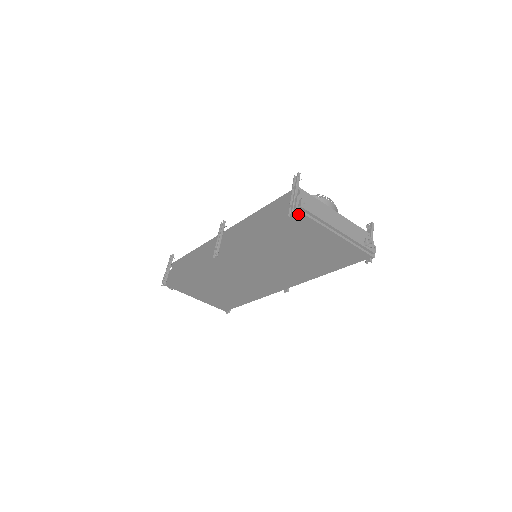
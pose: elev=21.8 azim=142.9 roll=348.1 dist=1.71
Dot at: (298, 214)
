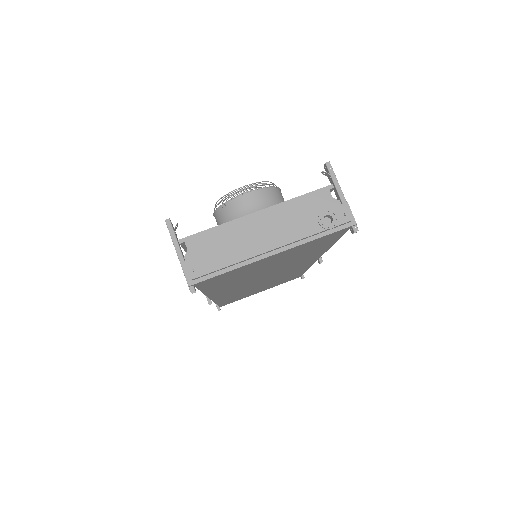
Dot at: (201, 282)
